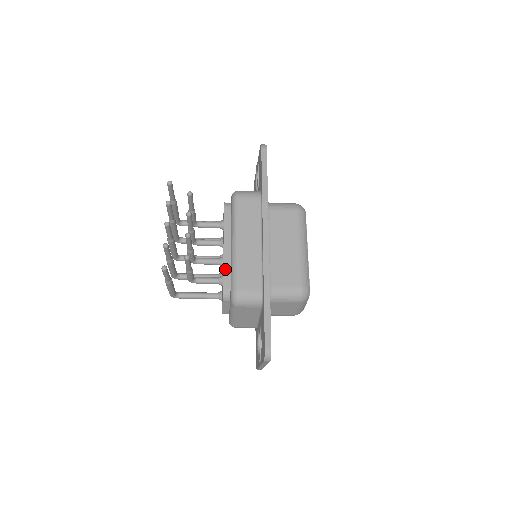
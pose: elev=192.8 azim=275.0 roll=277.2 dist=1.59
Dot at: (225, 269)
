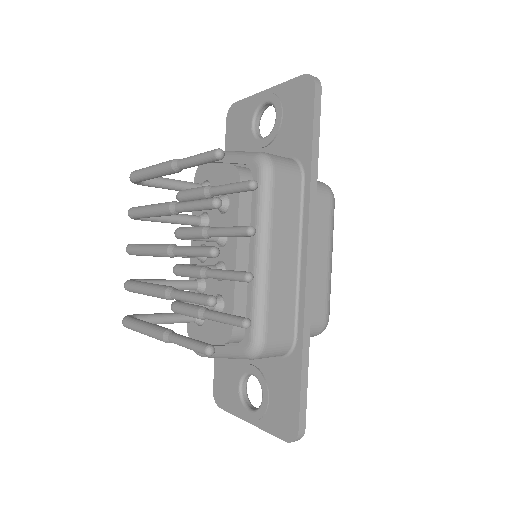
Dot at: (237, 295)
